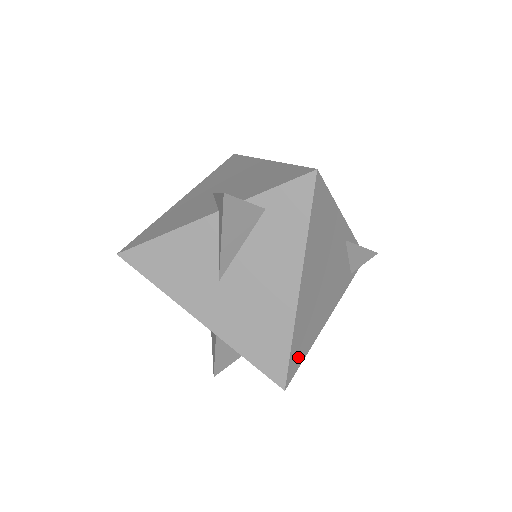
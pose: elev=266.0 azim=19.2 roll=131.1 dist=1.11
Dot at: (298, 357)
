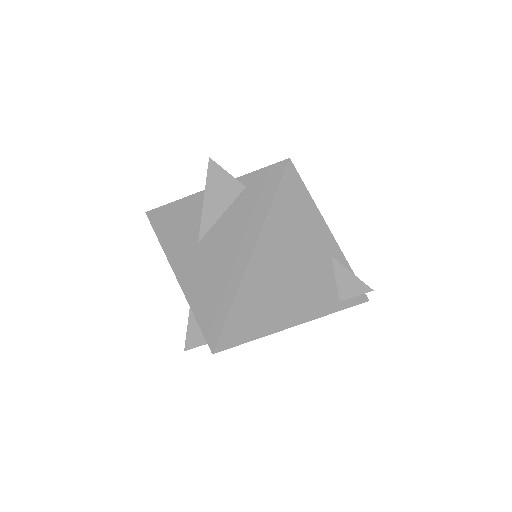
Dot at: (239, 332)
